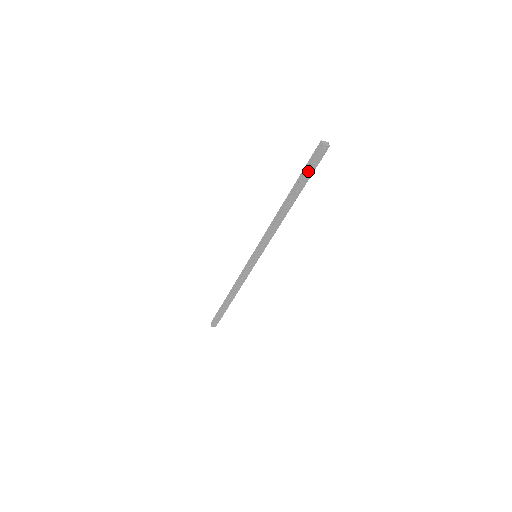
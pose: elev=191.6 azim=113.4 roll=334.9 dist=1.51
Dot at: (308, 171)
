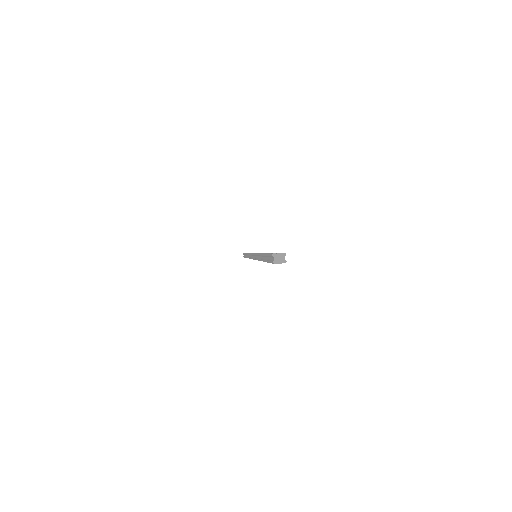
Dot at: occluded
